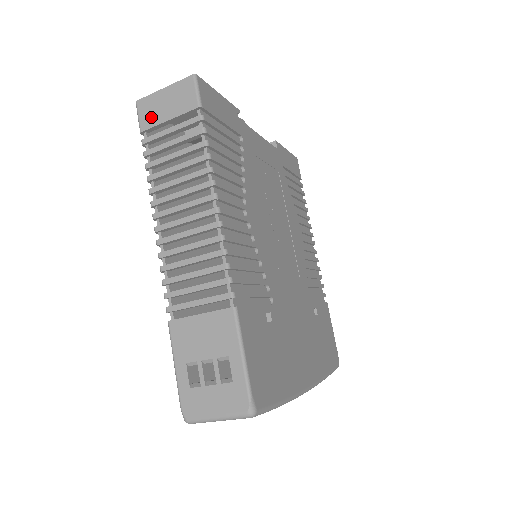
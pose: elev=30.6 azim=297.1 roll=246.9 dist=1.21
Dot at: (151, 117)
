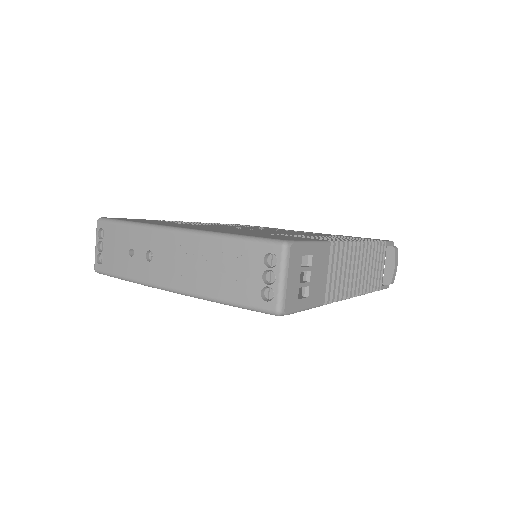
Dot at: occluded
